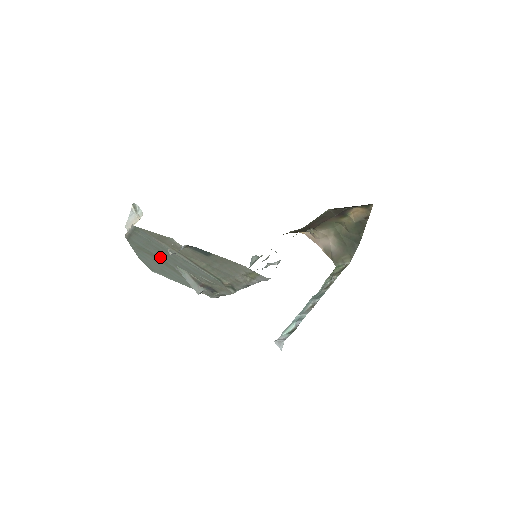
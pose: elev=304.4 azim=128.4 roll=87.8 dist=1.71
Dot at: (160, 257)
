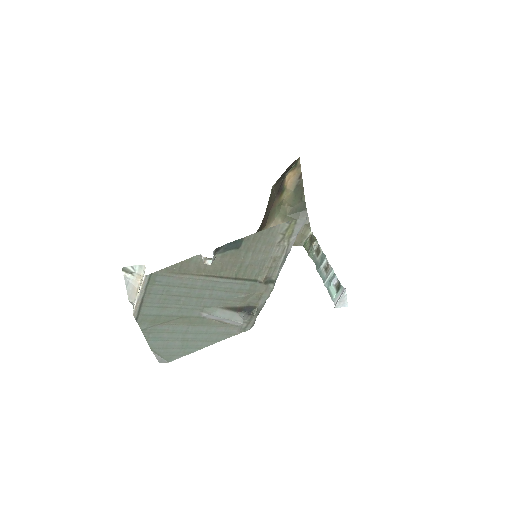
Dot at: (182, 313)
